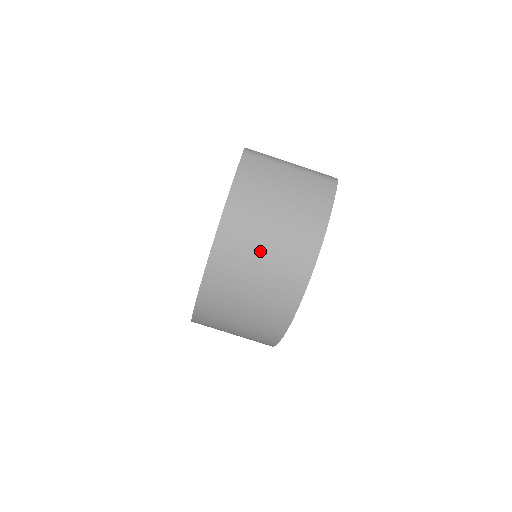
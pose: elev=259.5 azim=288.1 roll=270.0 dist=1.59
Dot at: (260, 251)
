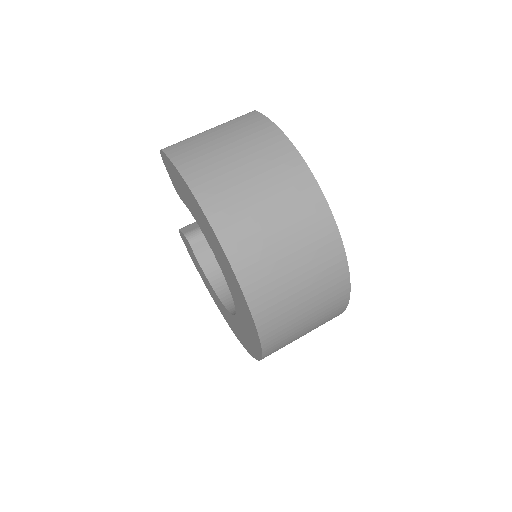
Dot at: (253, 192)
